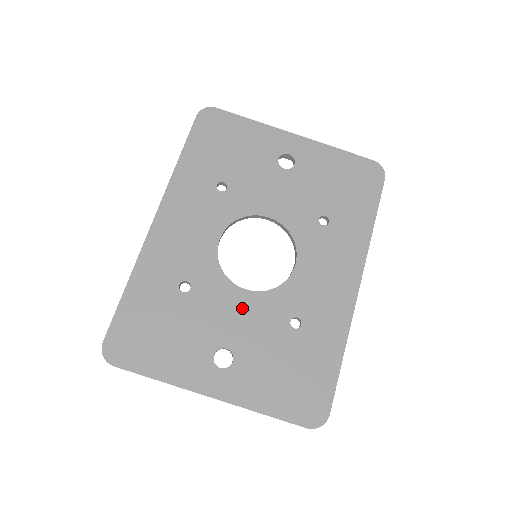
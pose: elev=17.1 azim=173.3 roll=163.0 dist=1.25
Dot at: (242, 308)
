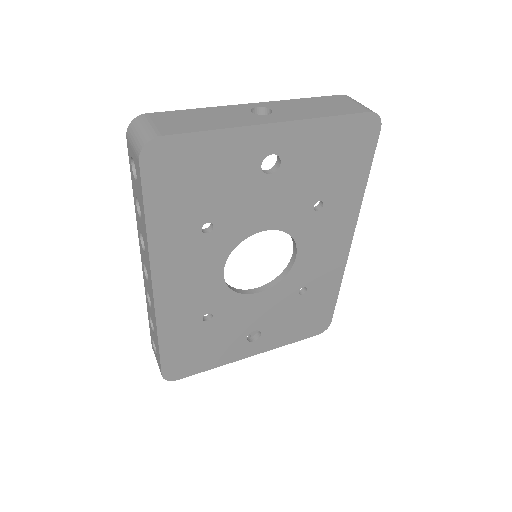
Dot at: (259, 305)
